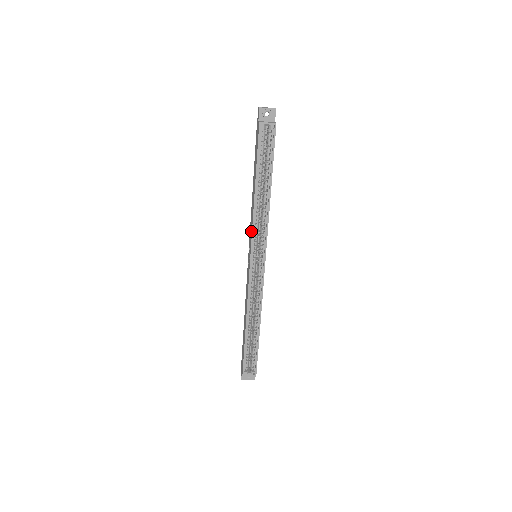
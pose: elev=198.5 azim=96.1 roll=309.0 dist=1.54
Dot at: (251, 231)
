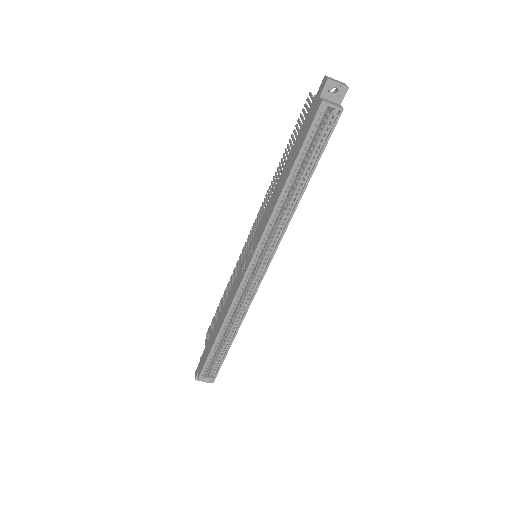
Dot at: (261, 230)
